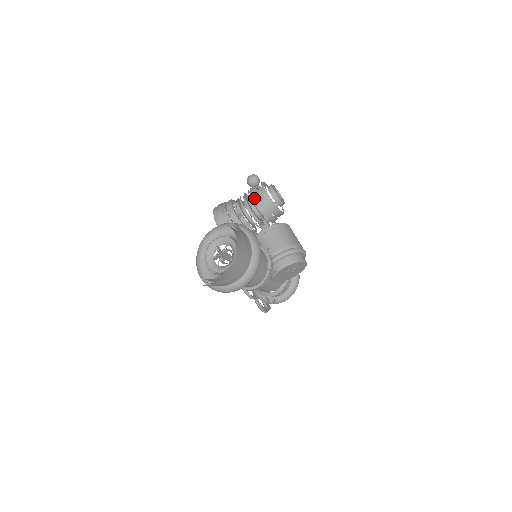
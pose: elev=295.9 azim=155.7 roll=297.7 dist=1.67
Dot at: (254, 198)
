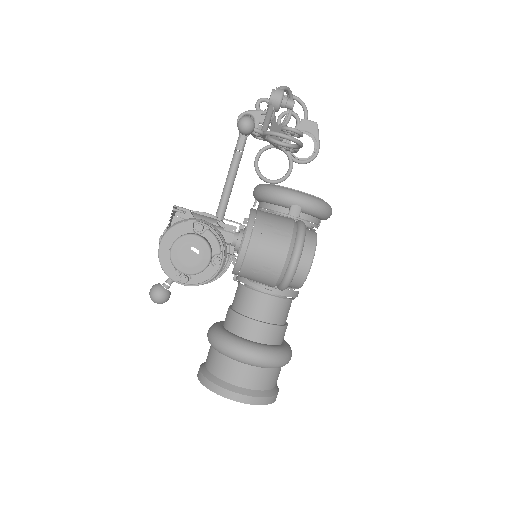
Dot at: occluded
